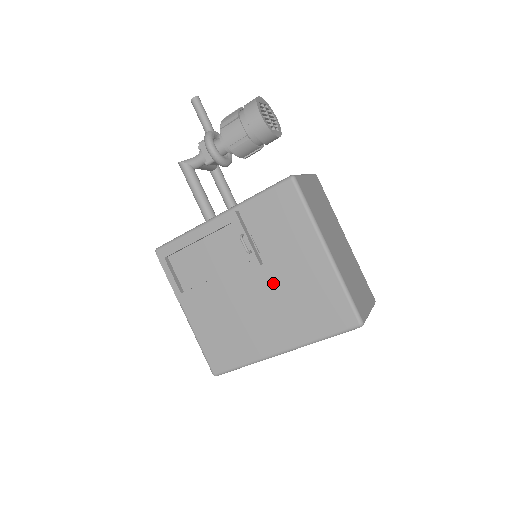
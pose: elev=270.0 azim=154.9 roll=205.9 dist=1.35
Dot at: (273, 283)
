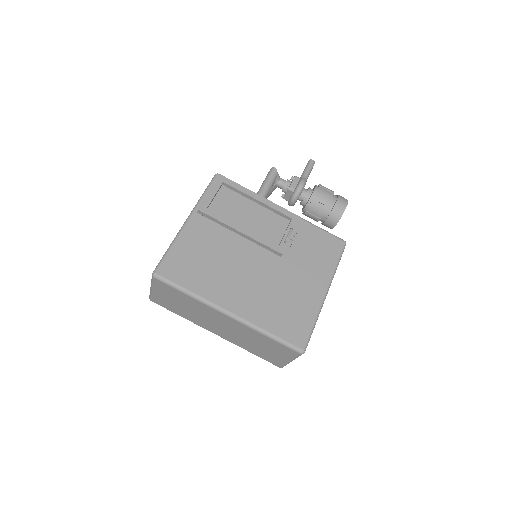
Dot at: (275, 272)
